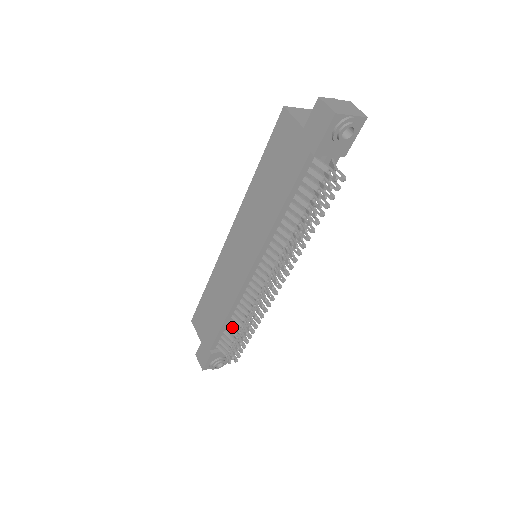
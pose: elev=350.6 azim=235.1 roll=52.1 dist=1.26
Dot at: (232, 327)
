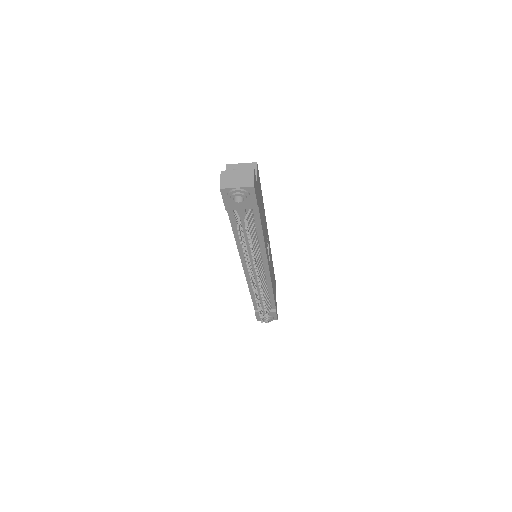
Dot at: (260, 299)
